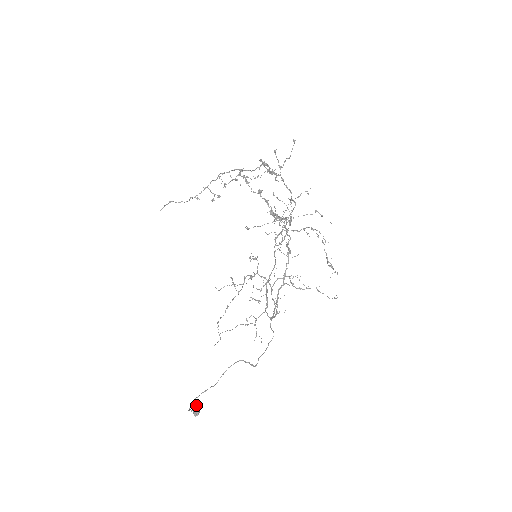
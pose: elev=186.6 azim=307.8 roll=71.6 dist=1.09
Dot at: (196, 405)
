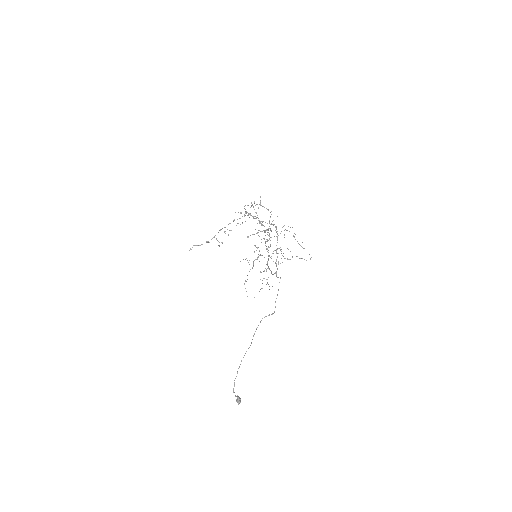
Dot at: (237, 395)
